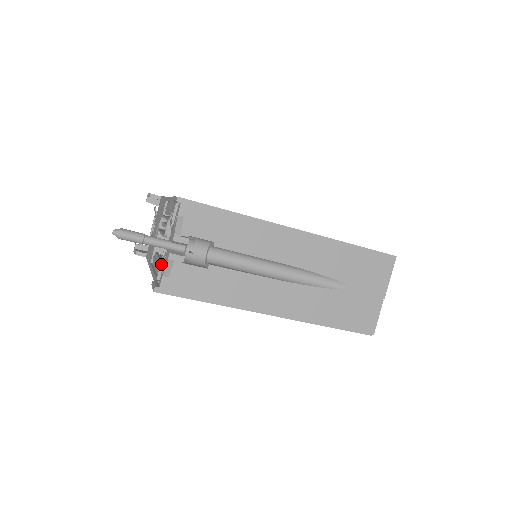
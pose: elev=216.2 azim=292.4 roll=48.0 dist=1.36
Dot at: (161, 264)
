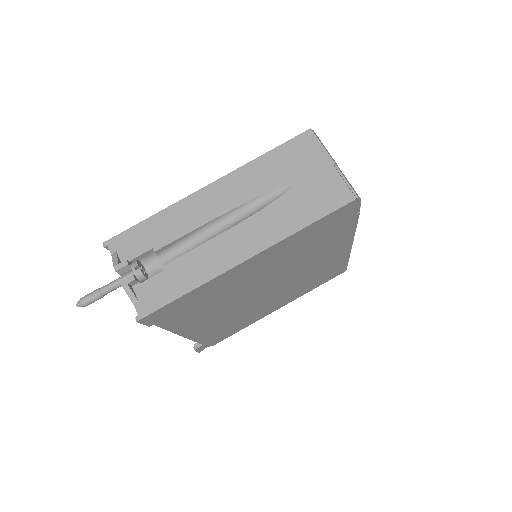
Dot at: occluded
